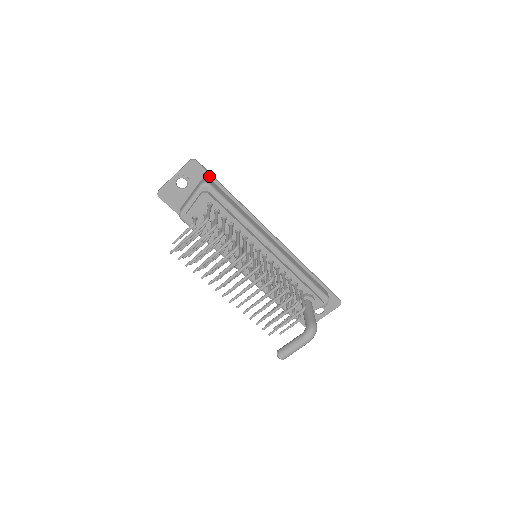
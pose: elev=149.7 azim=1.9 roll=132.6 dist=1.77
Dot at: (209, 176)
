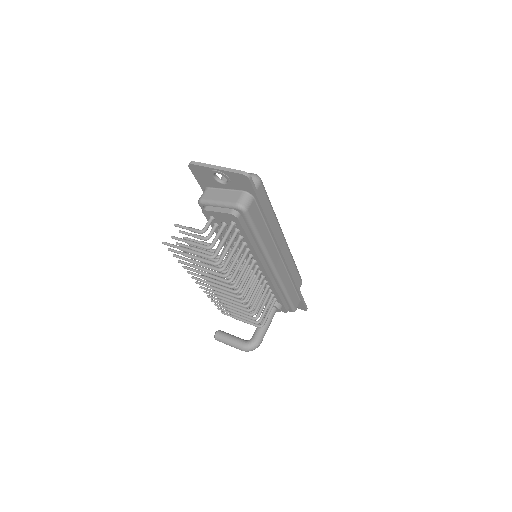
Dot at: (254, 195)
